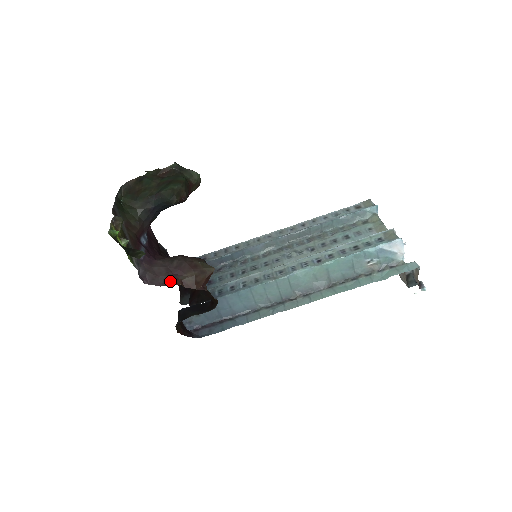
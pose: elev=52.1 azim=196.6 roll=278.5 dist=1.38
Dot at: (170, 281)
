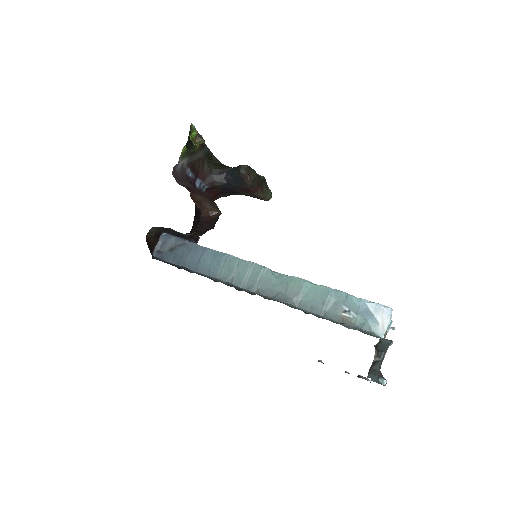
Dot at: (187, 188)
